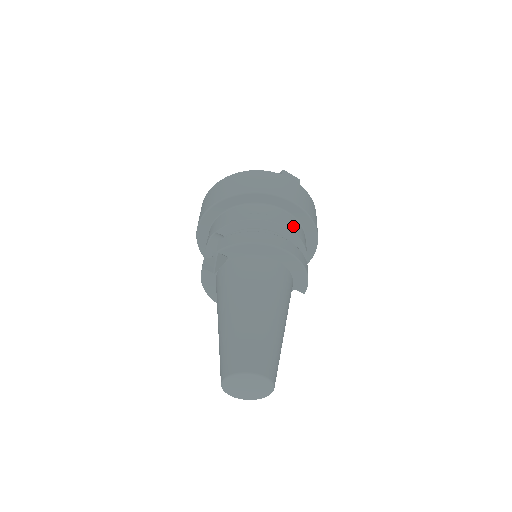
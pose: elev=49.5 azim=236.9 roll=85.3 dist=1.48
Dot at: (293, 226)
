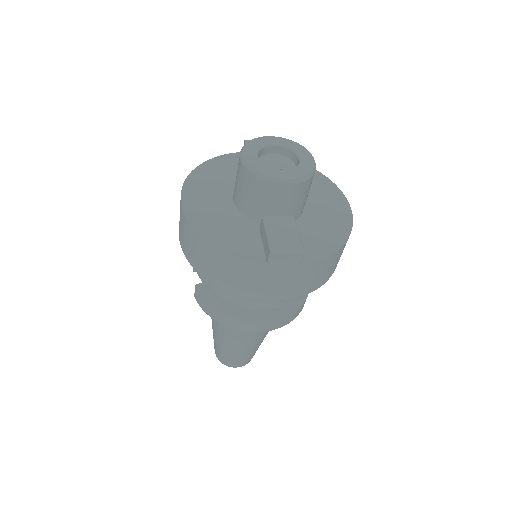
Dot at: (279, 301)
